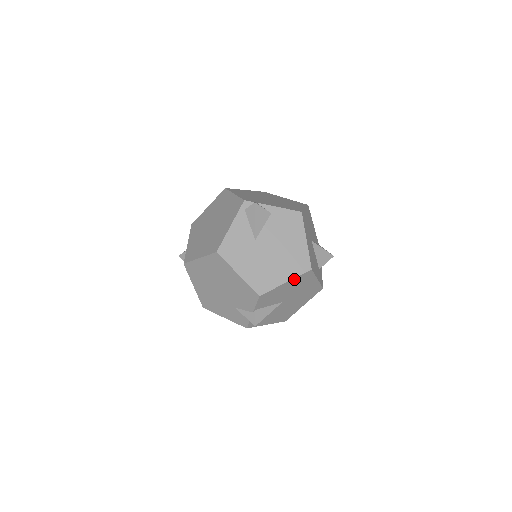
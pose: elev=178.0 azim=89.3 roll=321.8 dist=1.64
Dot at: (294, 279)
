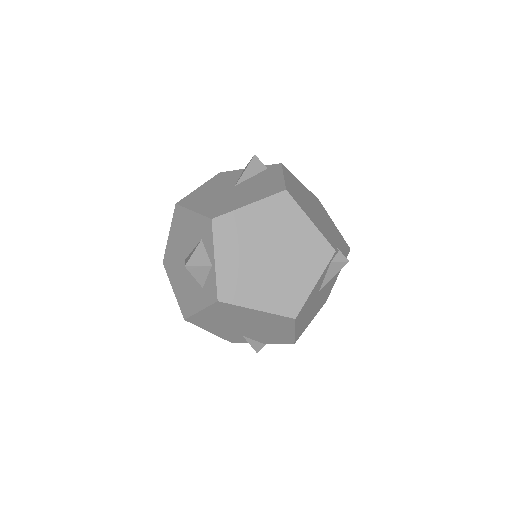
Dot at: occluded
